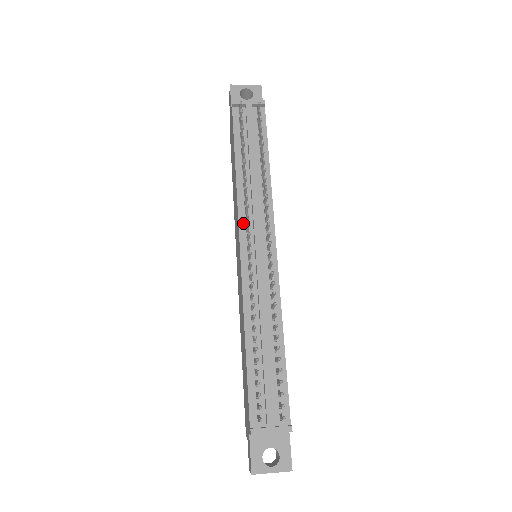
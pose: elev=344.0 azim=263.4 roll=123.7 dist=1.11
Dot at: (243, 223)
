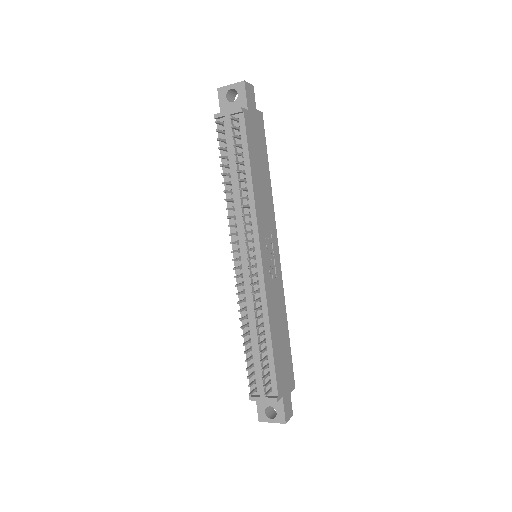
Dot at: (234, 236)
